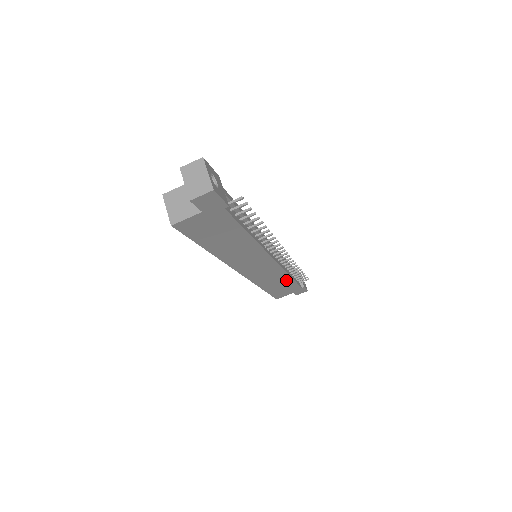
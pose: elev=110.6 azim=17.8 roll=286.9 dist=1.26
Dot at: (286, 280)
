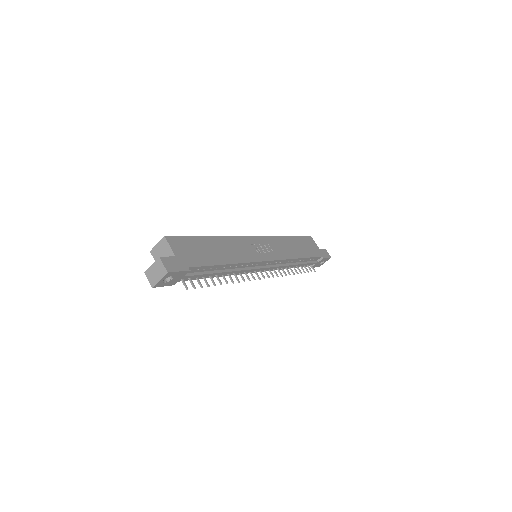
Dot at: occluded
